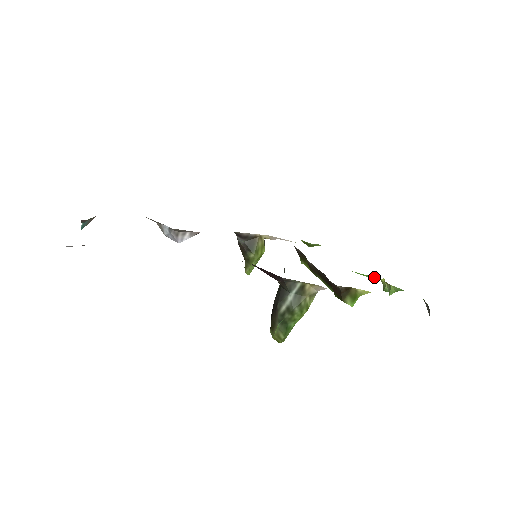
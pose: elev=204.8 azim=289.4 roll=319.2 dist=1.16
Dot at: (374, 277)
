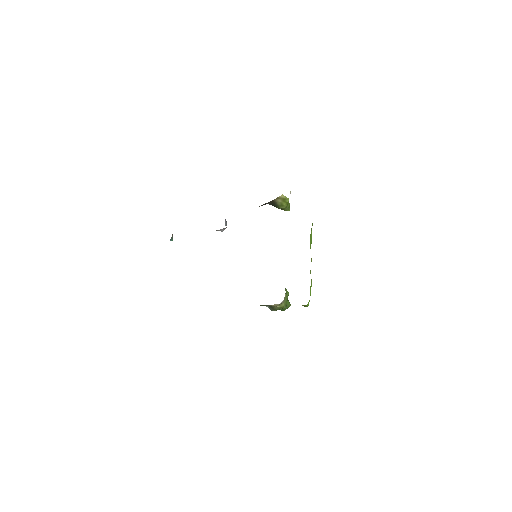
Dot at: occluded
